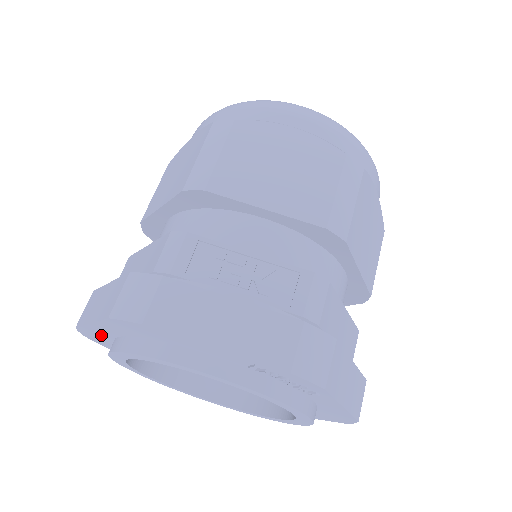
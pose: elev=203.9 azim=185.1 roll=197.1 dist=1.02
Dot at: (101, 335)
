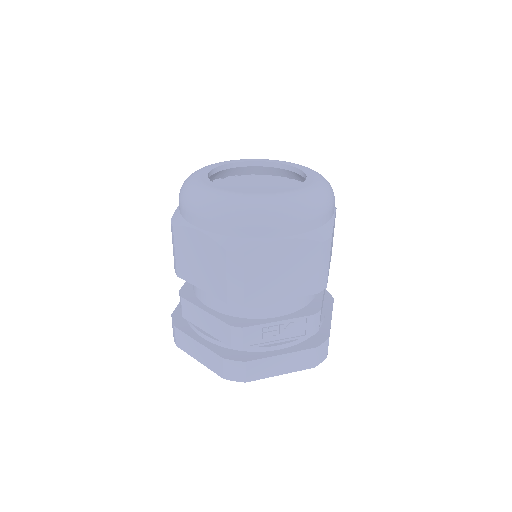
Dot at: occluded
